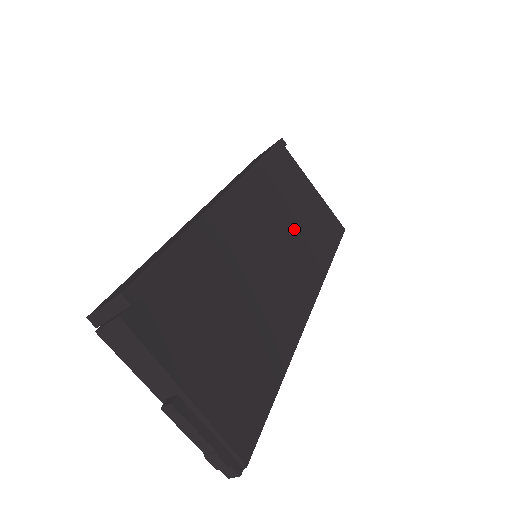
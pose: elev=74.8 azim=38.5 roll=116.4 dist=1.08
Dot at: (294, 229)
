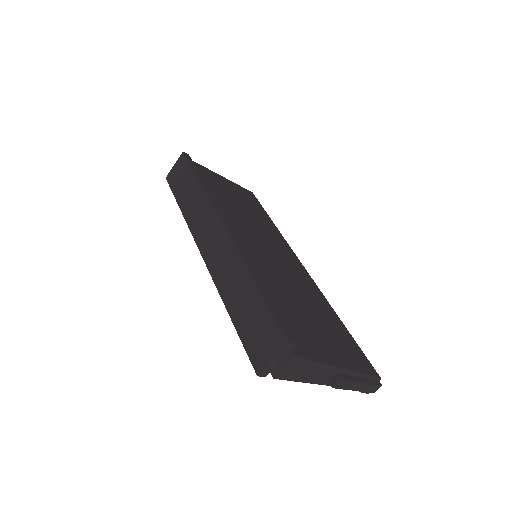
Dot at: (249, 218)
